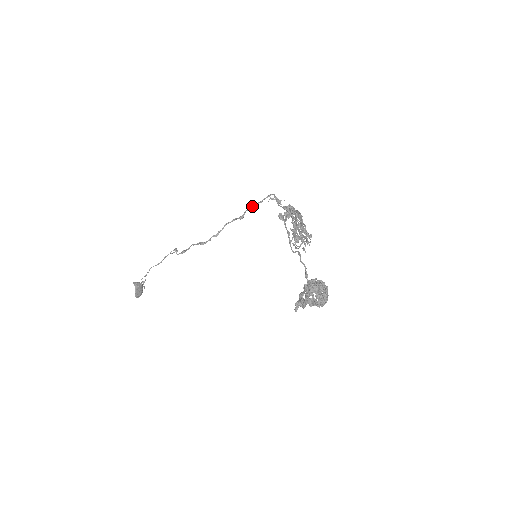
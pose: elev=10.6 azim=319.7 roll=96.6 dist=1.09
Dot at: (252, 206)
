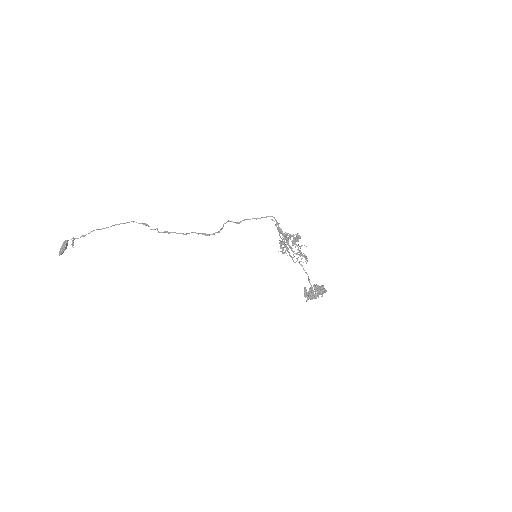
Dot at: occluded
